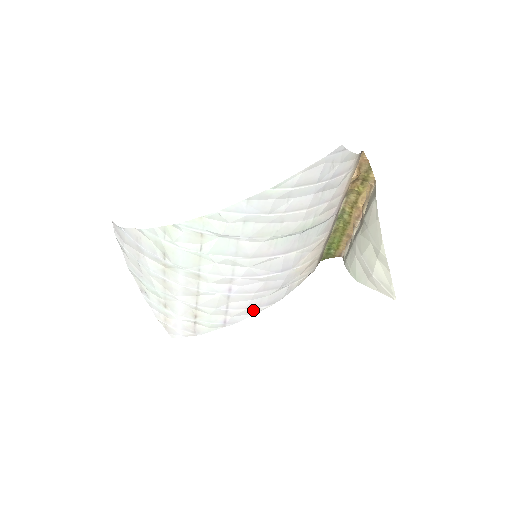
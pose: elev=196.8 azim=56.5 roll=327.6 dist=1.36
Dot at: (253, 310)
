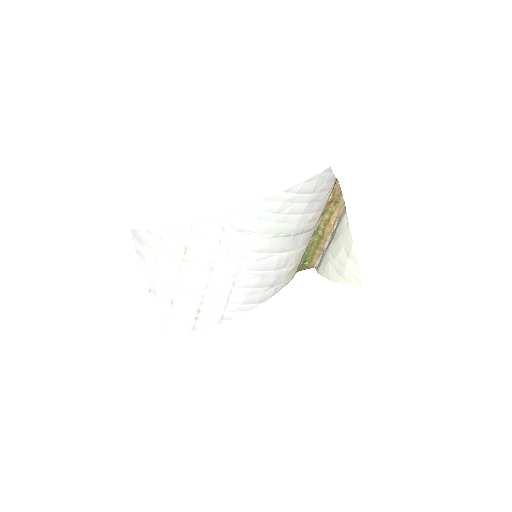
Dot at: (247, 307)
